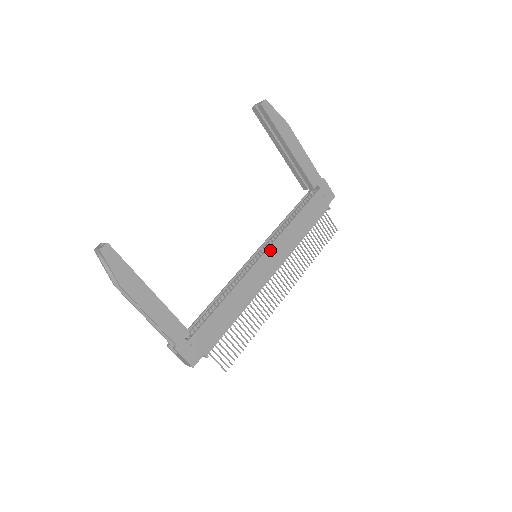
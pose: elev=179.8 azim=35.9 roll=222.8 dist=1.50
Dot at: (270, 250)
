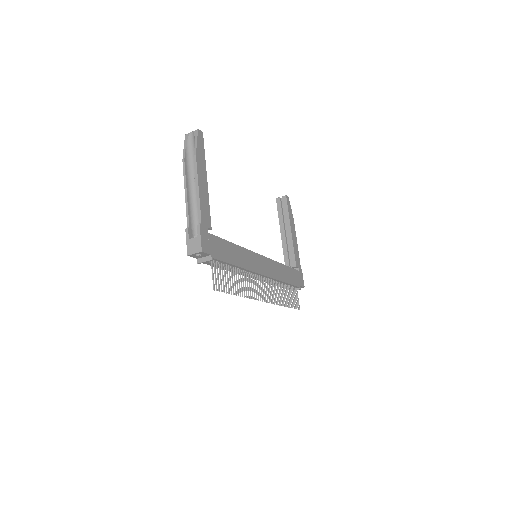
Dot at: (267, 260)
